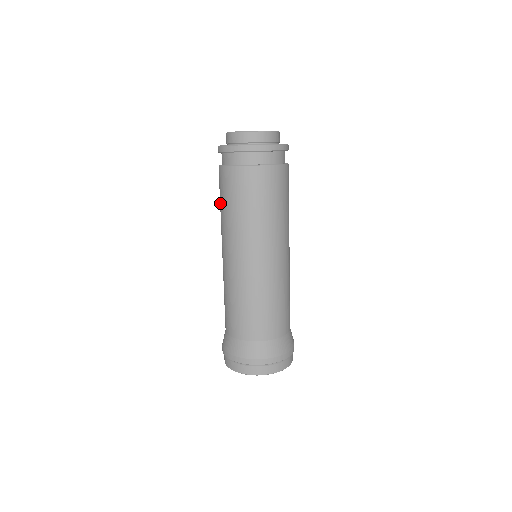
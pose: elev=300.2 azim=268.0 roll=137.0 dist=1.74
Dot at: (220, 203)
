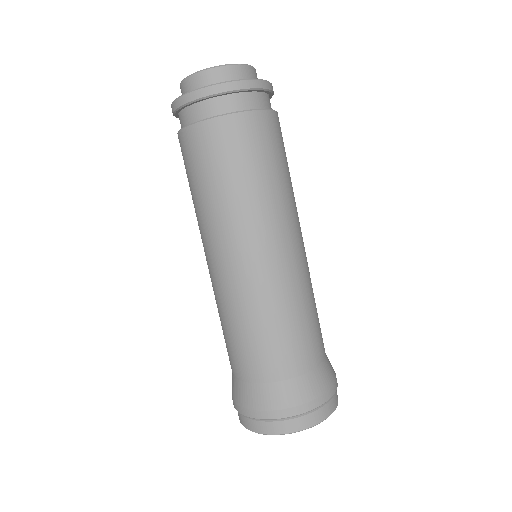
Dot at: occluded
